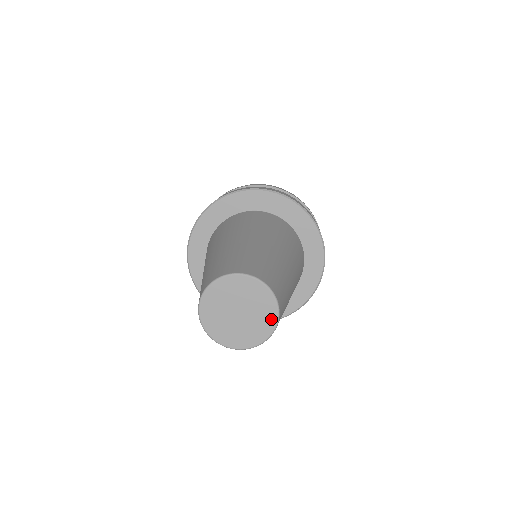
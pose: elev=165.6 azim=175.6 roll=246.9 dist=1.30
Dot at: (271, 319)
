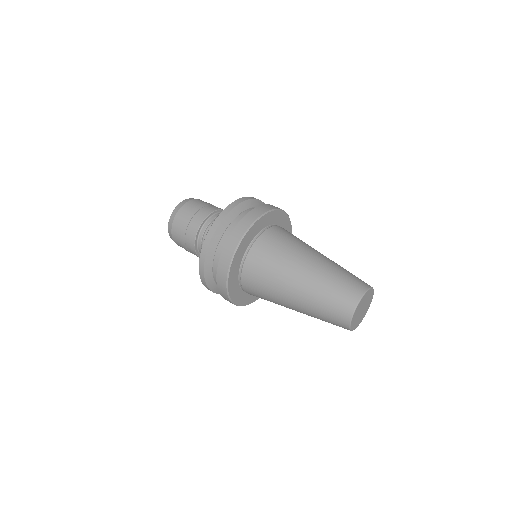
Dot at: (372, 293)
